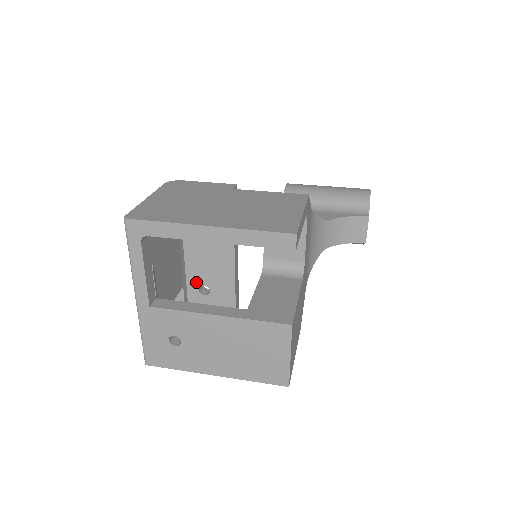
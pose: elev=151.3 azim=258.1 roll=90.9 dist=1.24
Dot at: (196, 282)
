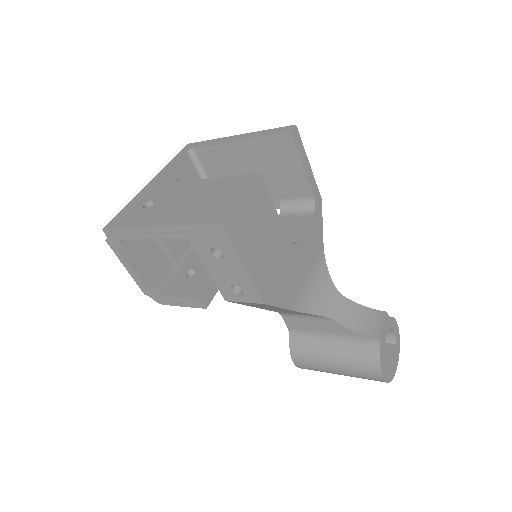
Dot at: (189, 266)
